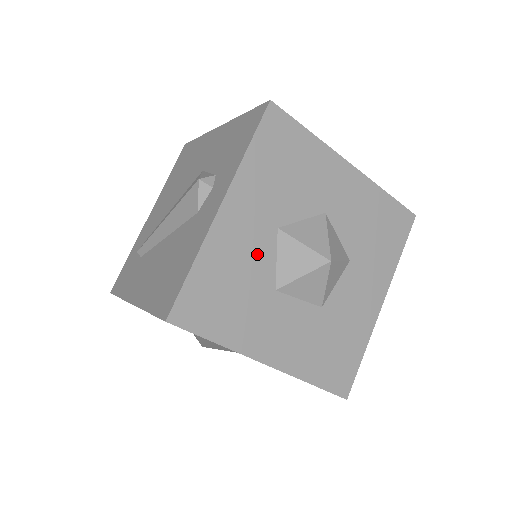
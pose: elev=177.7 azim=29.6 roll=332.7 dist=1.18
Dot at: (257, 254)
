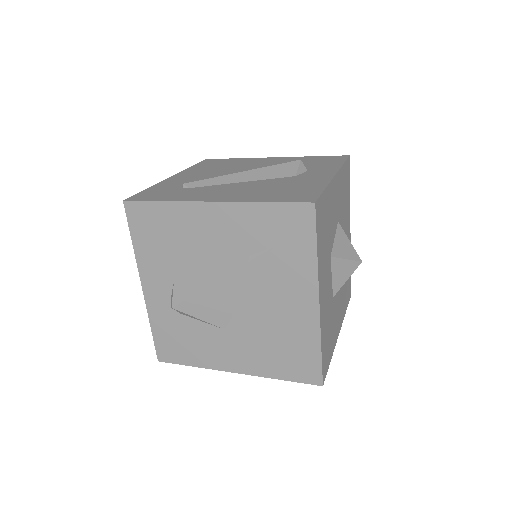
Dot at: (333, 223)
